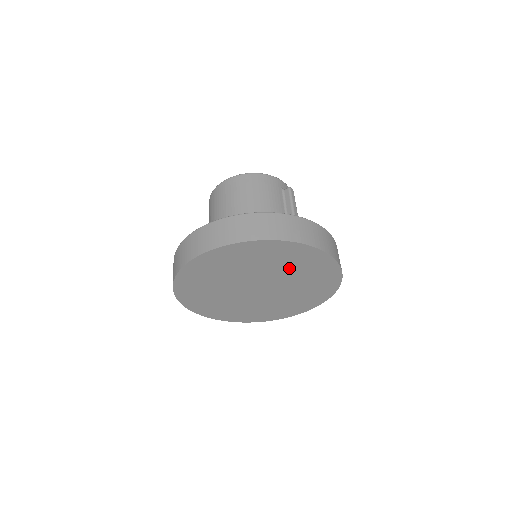
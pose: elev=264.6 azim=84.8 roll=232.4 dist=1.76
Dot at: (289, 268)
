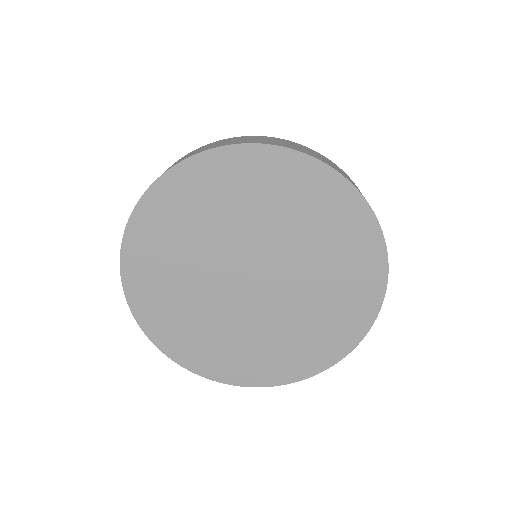
Dot at: (310, 237)
